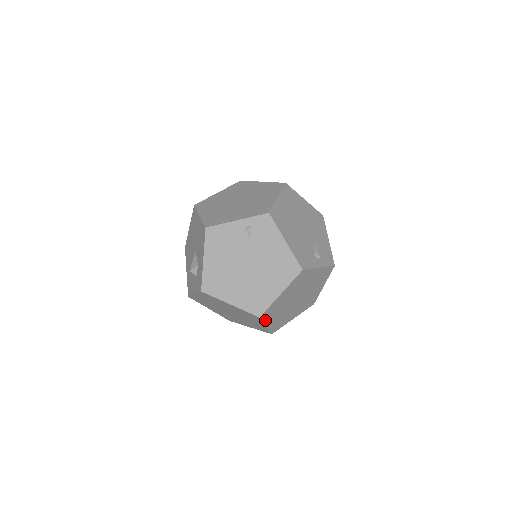
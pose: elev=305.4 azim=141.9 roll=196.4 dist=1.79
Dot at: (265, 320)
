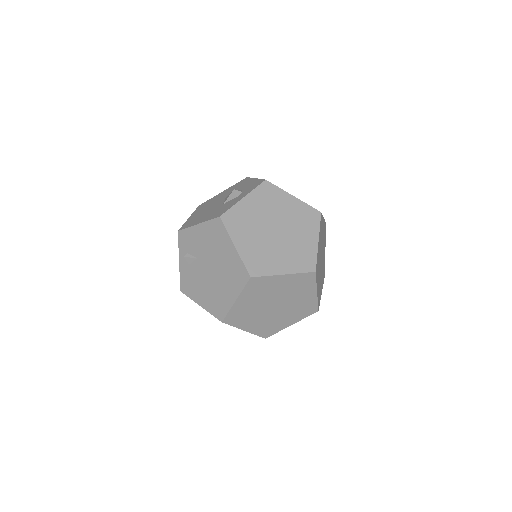
Dot at: (319, 229)
